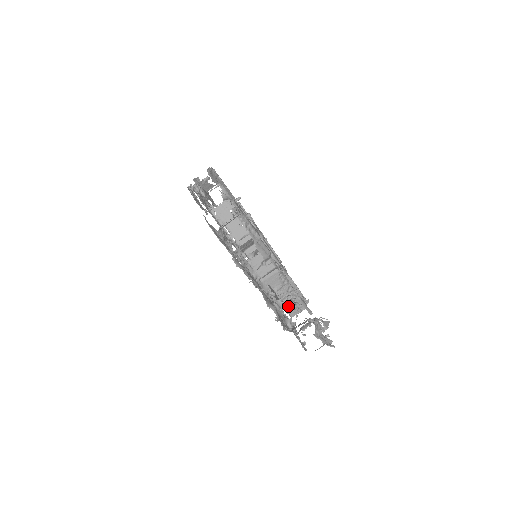
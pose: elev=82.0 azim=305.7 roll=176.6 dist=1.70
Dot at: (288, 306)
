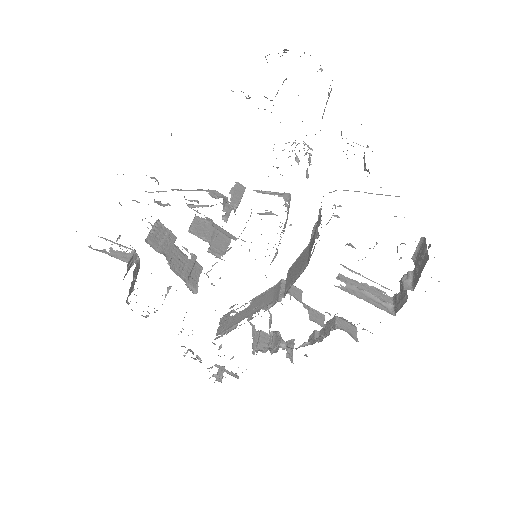
Dot at: (418, 275)
